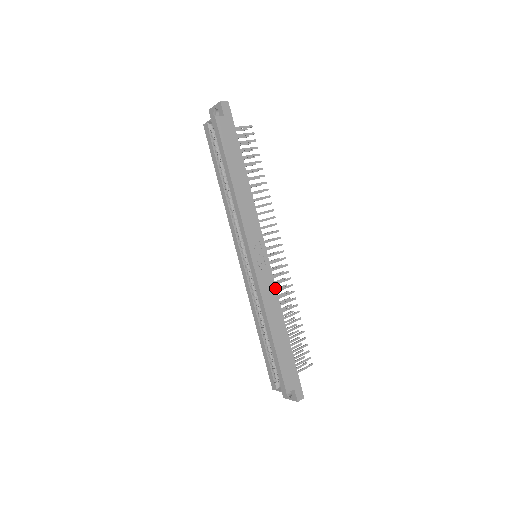
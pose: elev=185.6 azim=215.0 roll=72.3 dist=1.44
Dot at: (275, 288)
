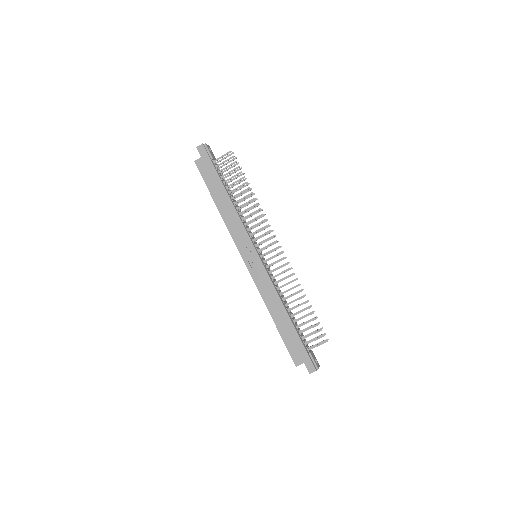
Dot at: (270, 281)
